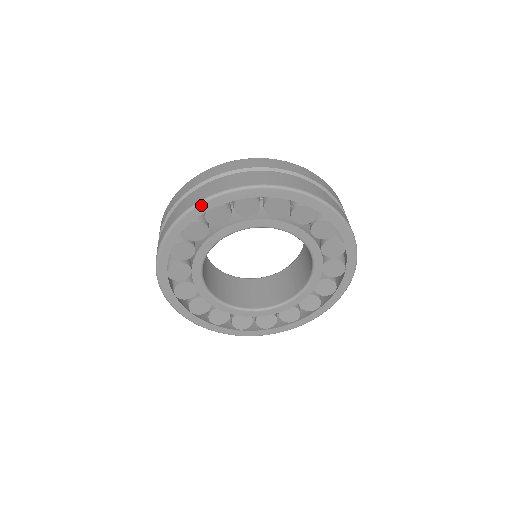
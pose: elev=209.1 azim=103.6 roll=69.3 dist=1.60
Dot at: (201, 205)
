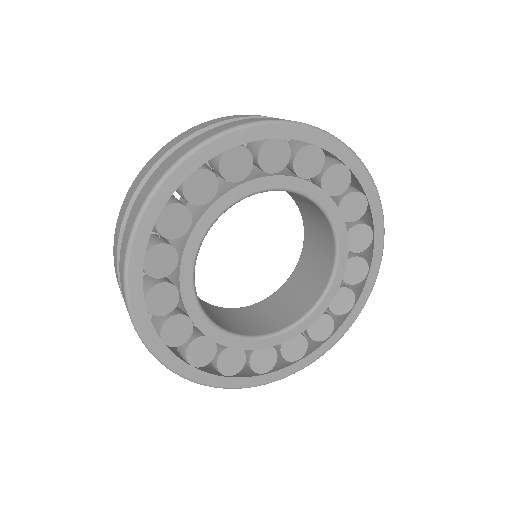
Dot at: (270, 125)
